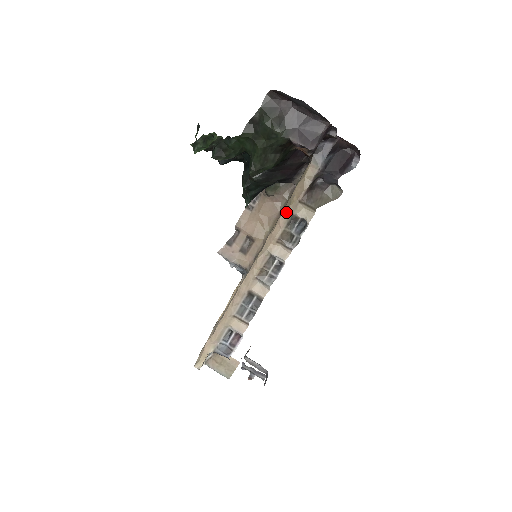
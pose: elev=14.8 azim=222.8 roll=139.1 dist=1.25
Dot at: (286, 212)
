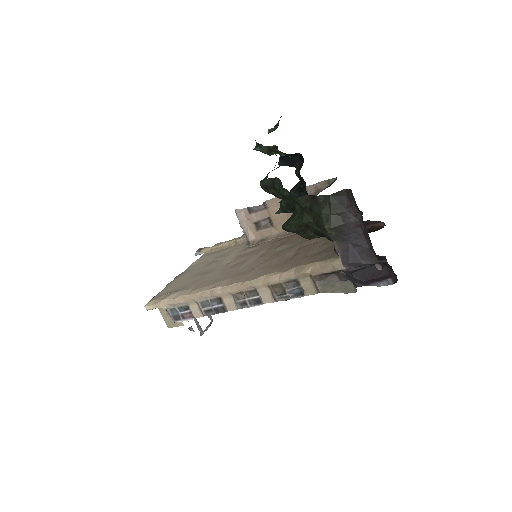
Dot at: (293, 273)
